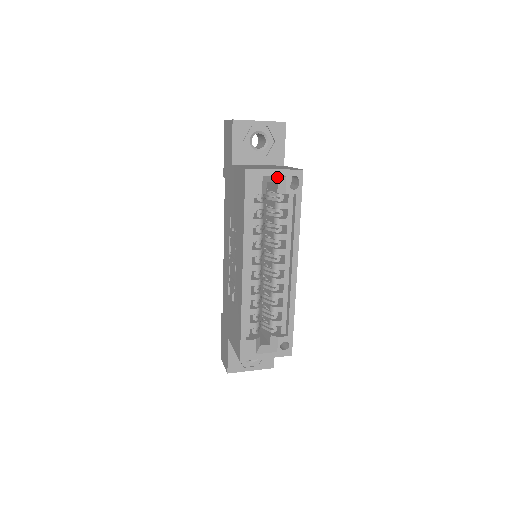
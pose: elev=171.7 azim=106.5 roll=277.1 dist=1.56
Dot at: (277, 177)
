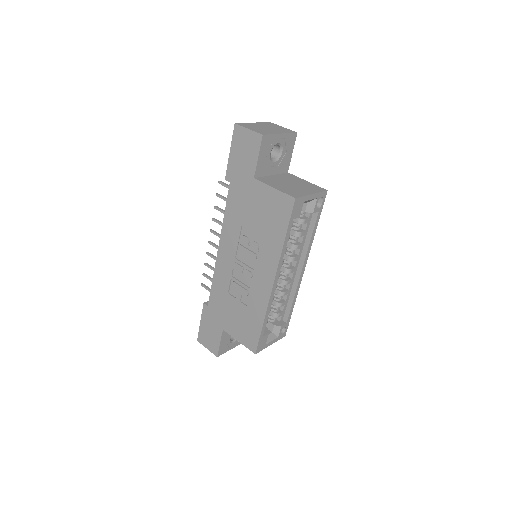
Dot at: (311, 200)
